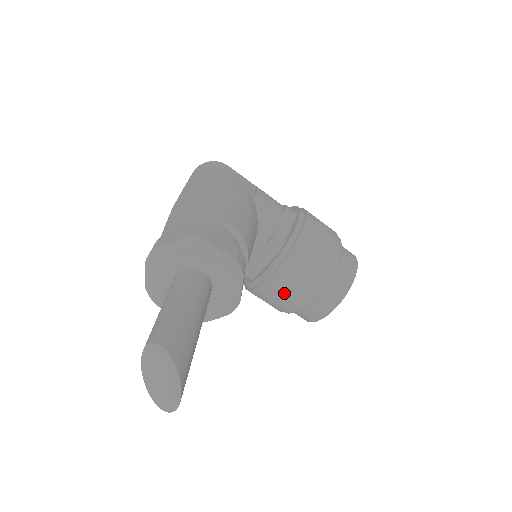
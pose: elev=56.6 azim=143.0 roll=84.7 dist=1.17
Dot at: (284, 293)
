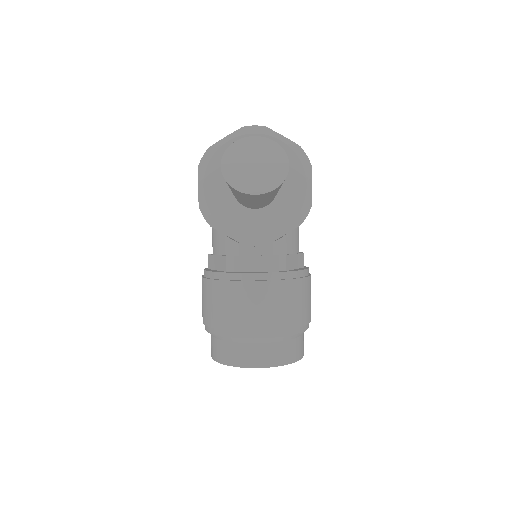
Dot at: (246, 307)
